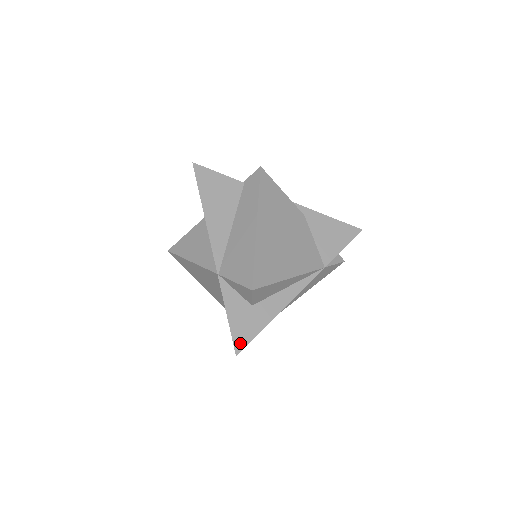
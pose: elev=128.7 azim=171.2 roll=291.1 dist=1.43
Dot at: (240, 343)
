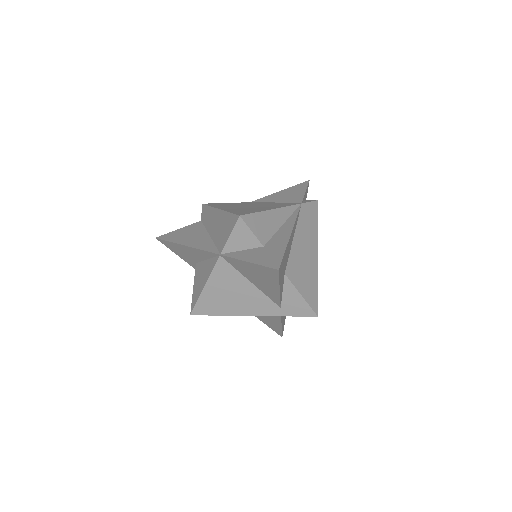
Dot at: (274, 264)
